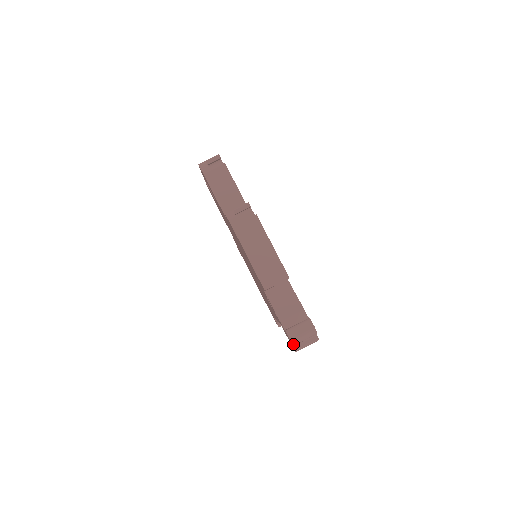
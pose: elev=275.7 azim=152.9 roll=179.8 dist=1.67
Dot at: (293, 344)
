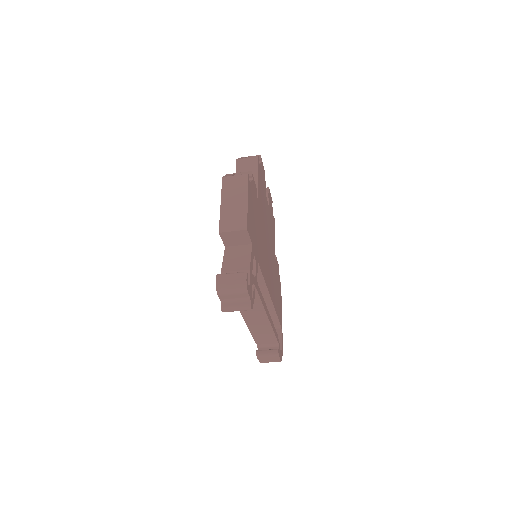
Dot at: (218, 290)
